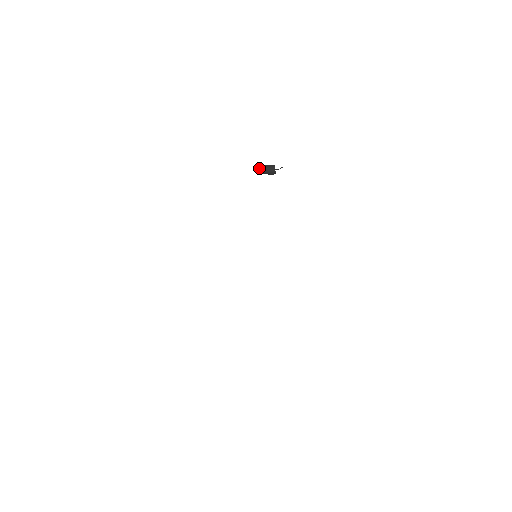
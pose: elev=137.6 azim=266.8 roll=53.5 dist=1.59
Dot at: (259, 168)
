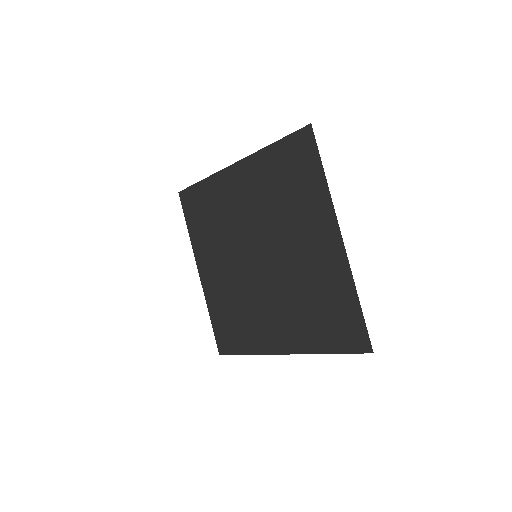
Dot at: (202, 204)
